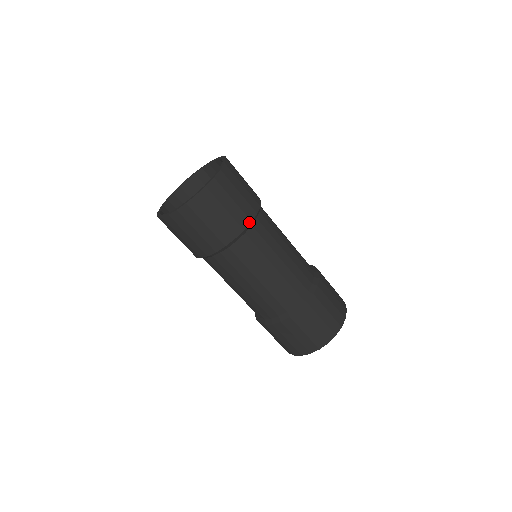
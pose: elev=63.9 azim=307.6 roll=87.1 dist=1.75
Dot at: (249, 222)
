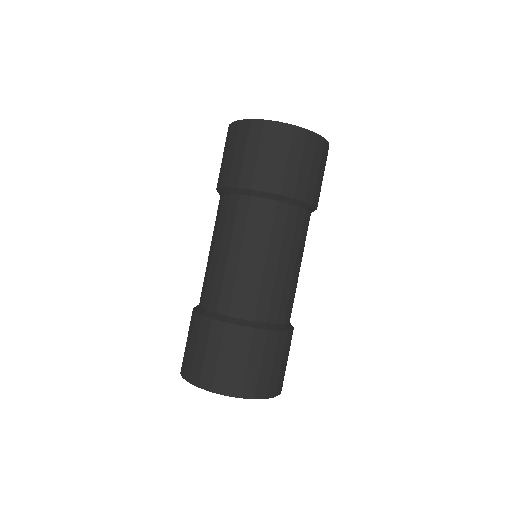
Dot at: (303, 199)
